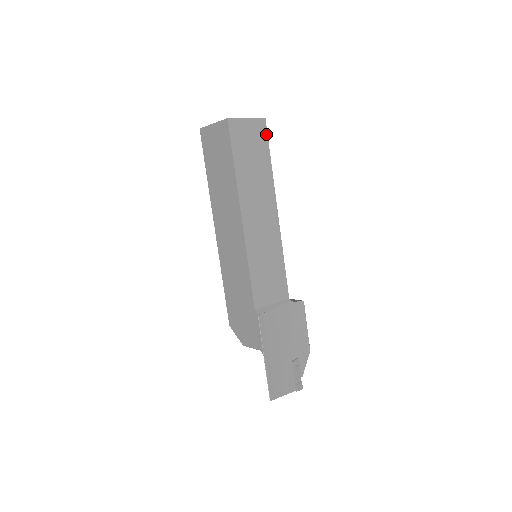
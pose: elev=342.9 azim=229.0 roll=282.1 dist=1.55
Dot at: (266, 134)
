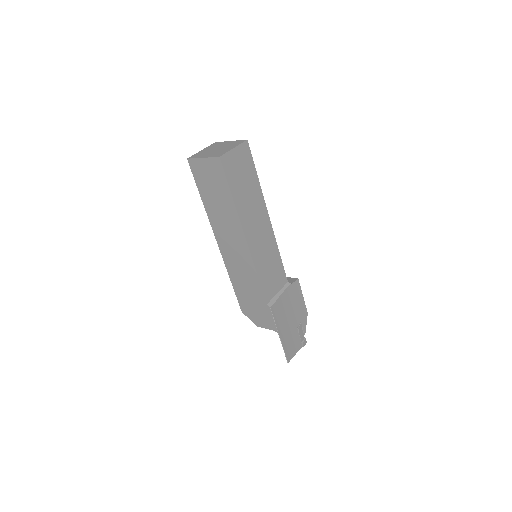
Dot at: (250, 154)
